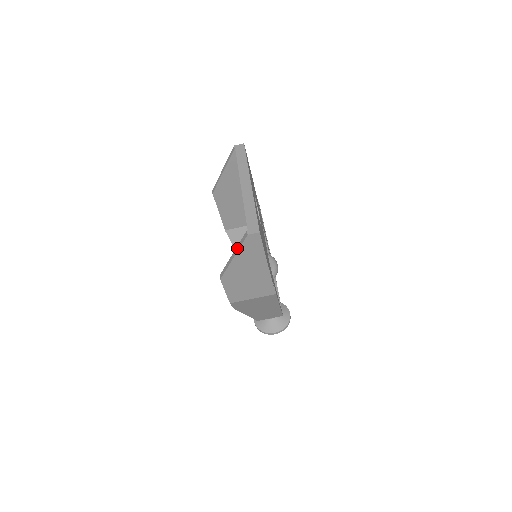
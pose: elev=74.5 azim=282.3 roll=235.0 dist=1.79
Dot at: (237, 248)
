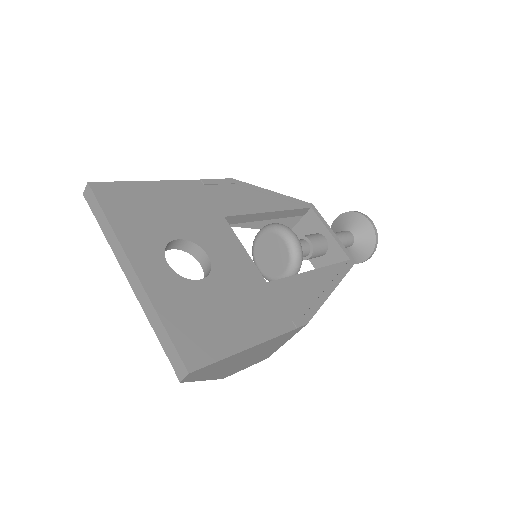
Dot at: occluded
